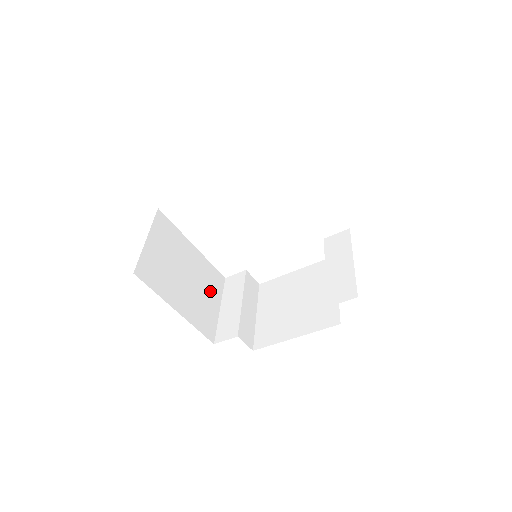
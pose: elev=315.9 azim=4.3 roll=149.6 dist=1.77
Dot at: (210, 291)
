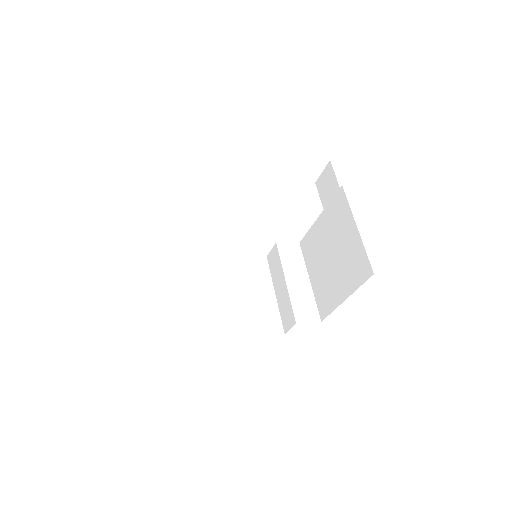
Dot at: (256, 286)
